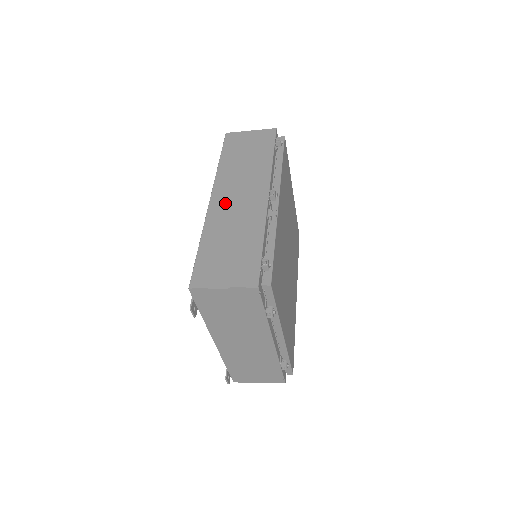
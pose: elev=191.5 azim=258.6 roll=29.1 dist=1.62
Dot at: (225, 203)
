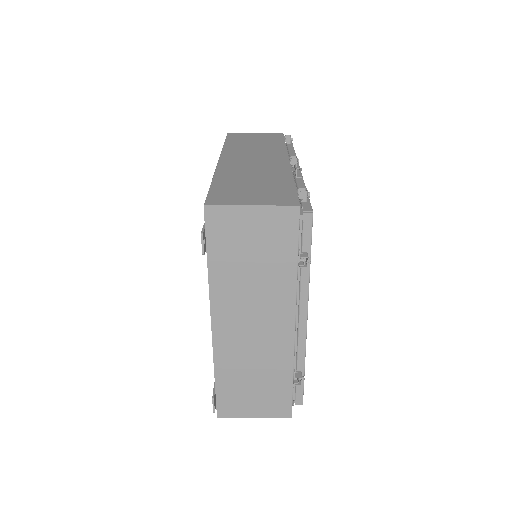
Dot at: (238, 162)
